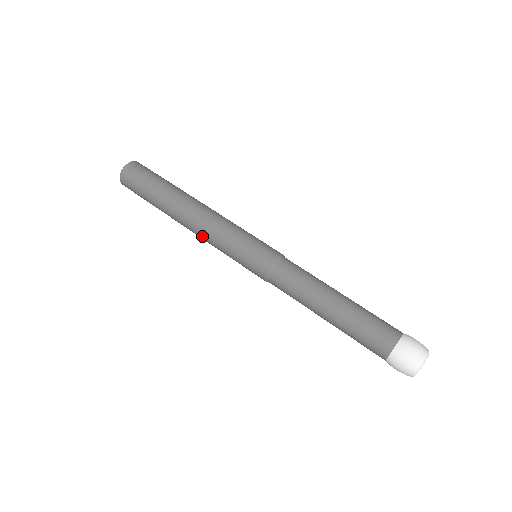
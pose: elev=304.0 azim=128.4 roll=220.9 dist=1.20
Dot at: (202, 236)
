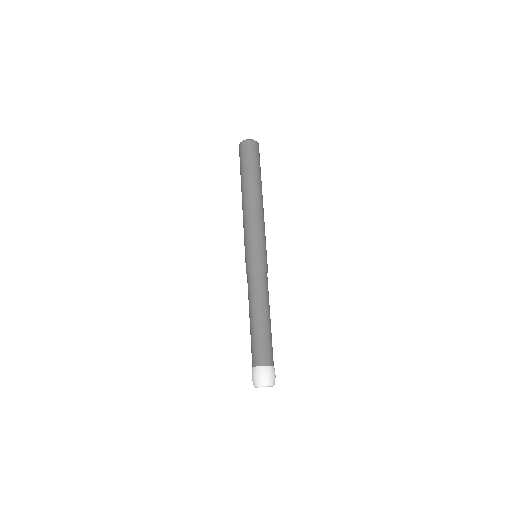
Dot at: (244, 217)
